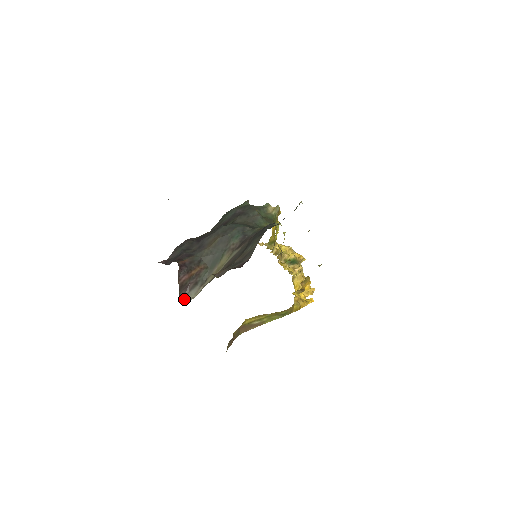
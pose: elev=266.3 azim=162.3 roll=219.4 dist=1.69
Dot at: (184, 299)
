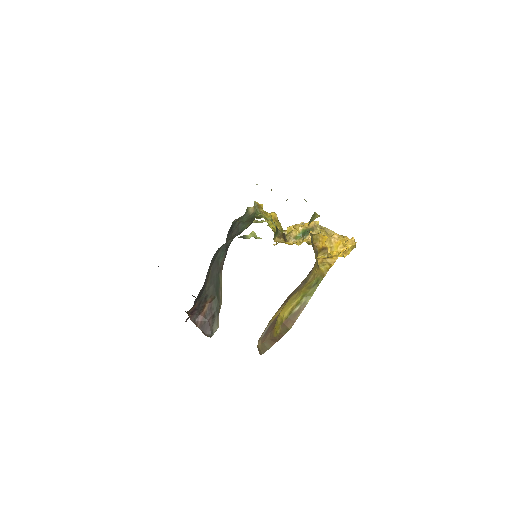
Dot at: occluded
